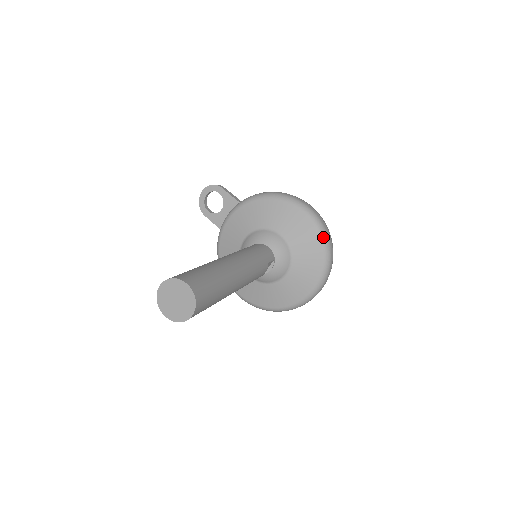
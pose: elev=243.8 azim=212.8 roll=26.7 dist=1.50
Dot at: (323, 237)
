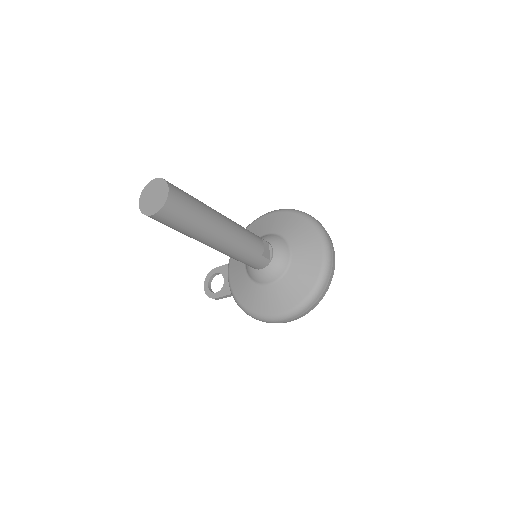
Dot at: (296, 212)
